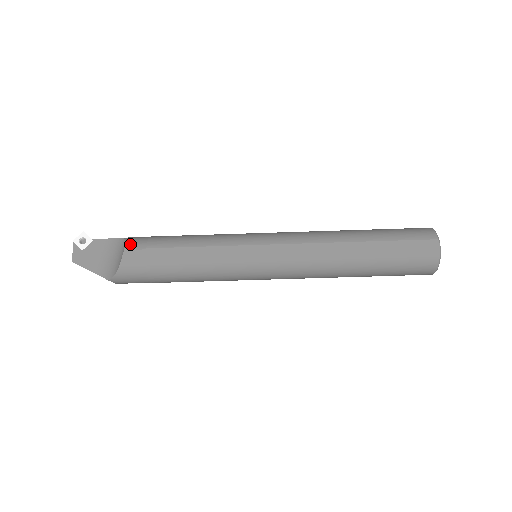
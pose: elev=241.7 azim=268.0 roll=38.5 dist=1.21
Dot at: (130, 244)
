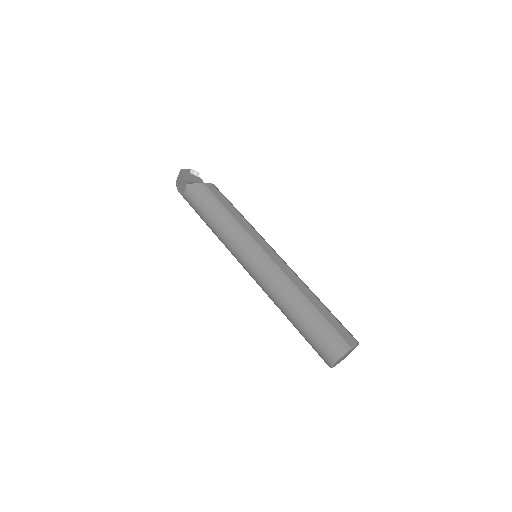
Dot at: occluded
